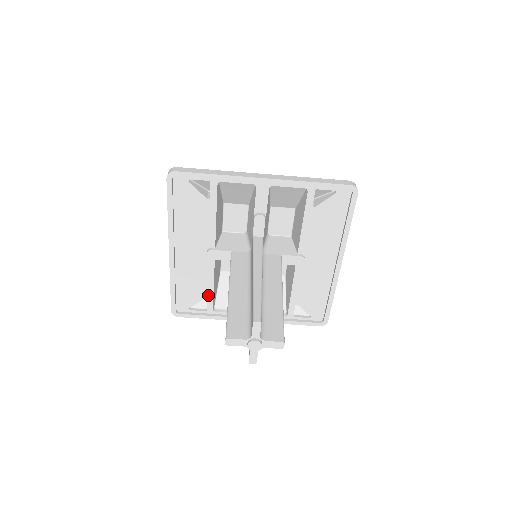
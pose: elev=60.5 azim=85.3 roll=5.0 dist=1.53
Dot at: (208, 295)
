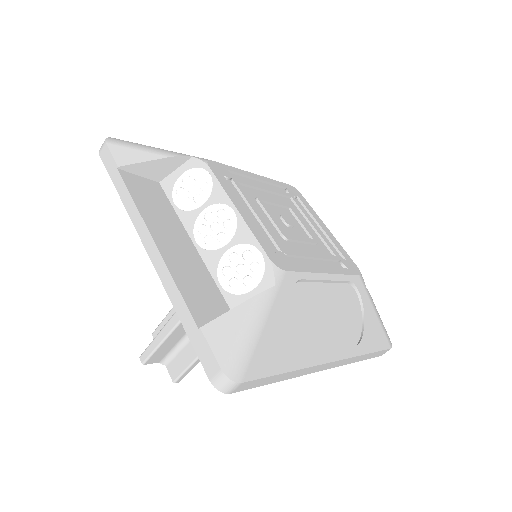
Dot at: occluded
